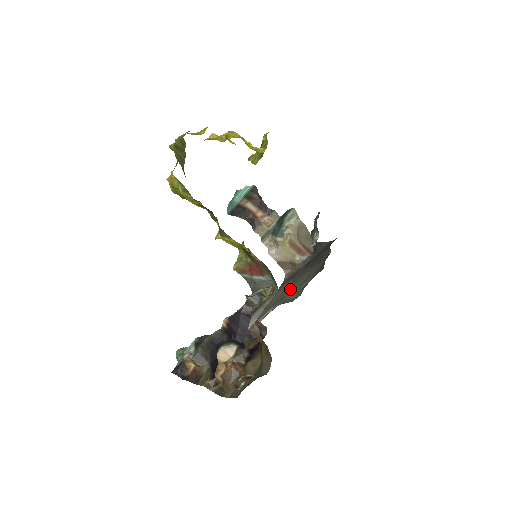
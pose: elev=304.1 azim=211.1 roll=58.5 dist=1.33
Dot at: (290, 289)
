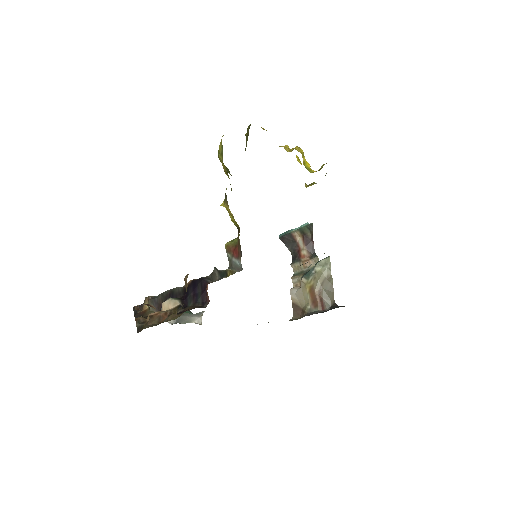
Dot at: occluded
